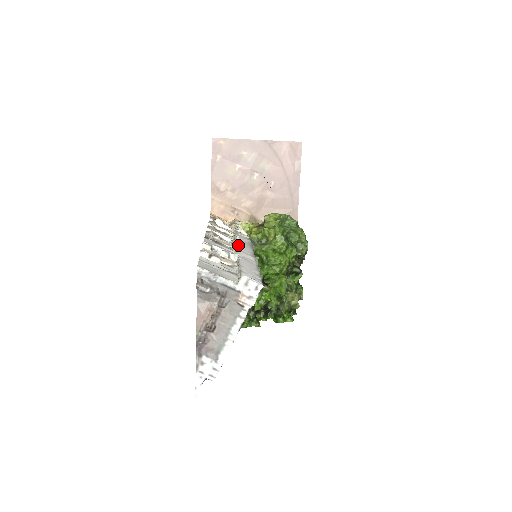
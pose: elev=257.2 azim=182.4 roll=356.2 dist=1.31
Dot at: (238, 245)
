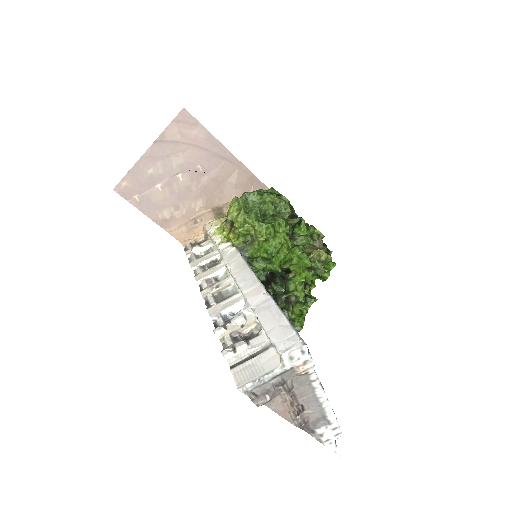
Dot at: (238, 285)
